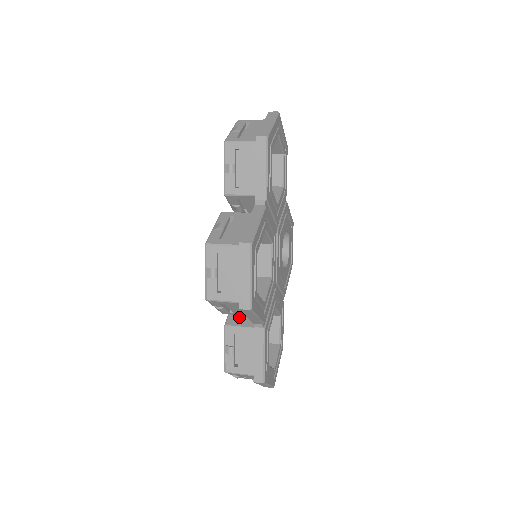
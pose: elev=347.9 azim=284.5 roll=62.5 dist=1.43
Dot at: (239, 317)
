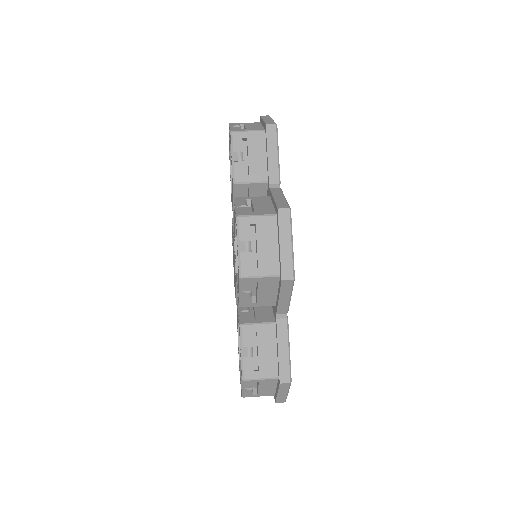
Dot at: occluded
